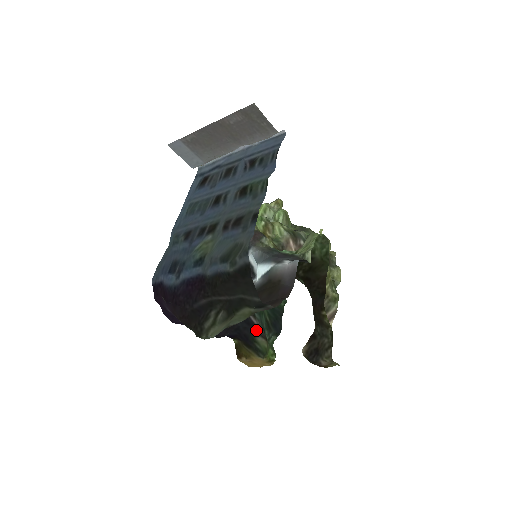
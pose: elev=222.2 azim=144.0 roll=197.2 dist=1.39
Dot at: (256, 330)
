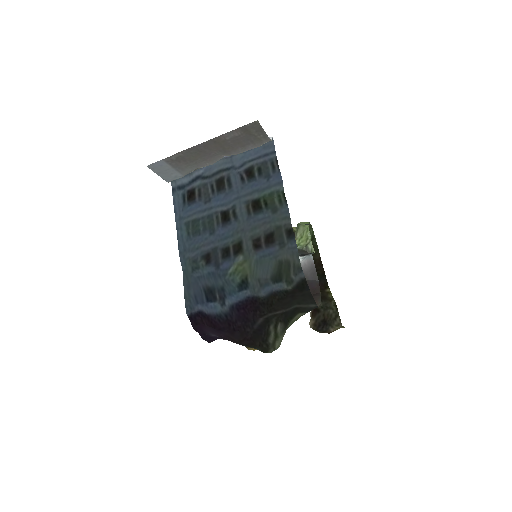
Dot at: occluded
